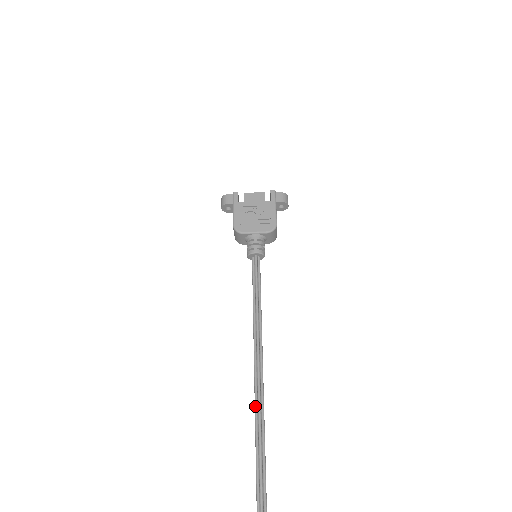
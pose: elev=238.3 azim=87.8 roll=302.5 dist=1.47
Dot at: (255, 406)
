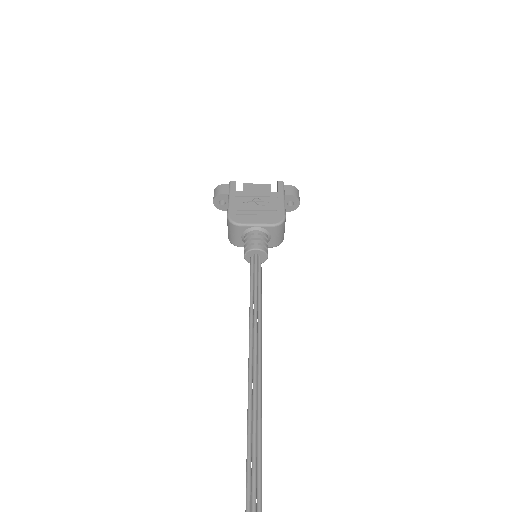
Dot at: (247, 463)
